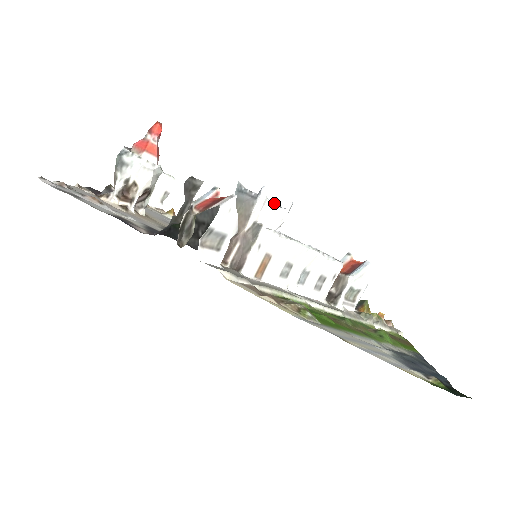
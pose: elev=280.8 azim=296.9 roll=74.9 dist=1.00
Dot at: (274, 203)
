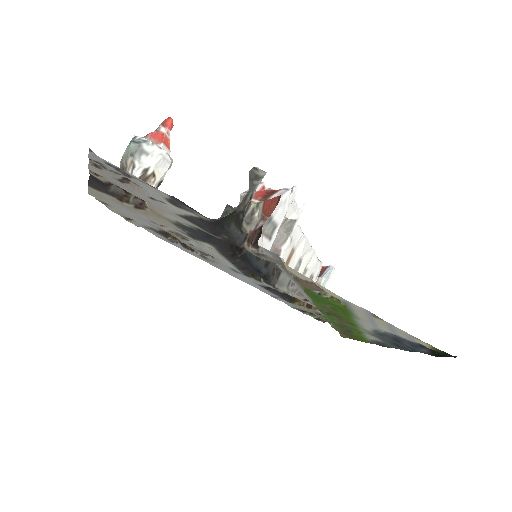
Dot at: (294, 203)
